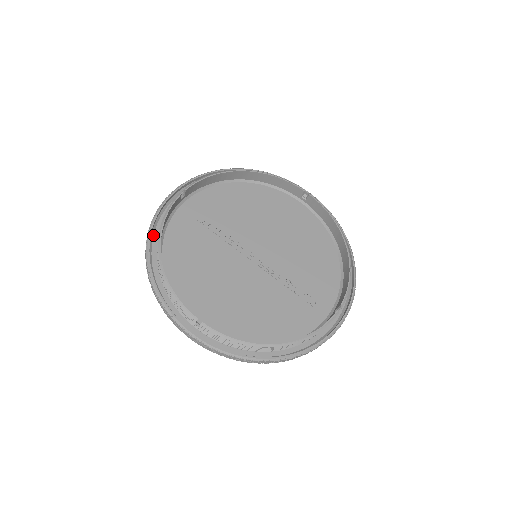
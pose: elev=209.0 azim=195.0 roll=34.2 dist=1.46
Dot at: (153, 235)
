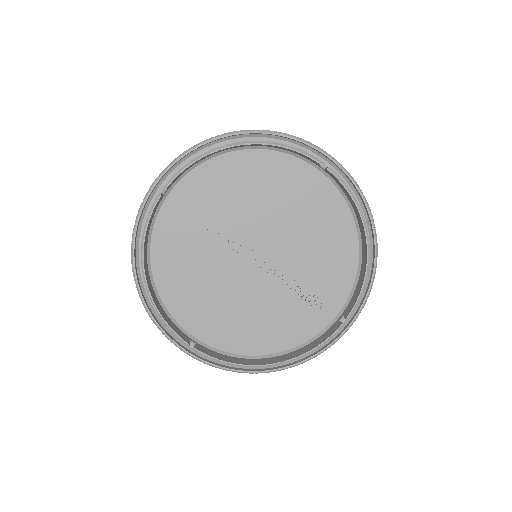
Dot at: (138, 242)
